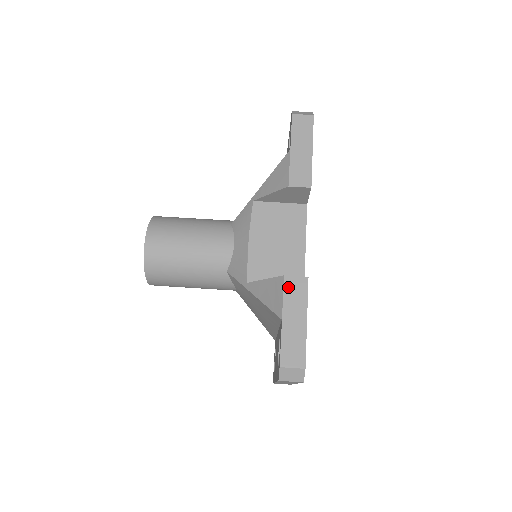
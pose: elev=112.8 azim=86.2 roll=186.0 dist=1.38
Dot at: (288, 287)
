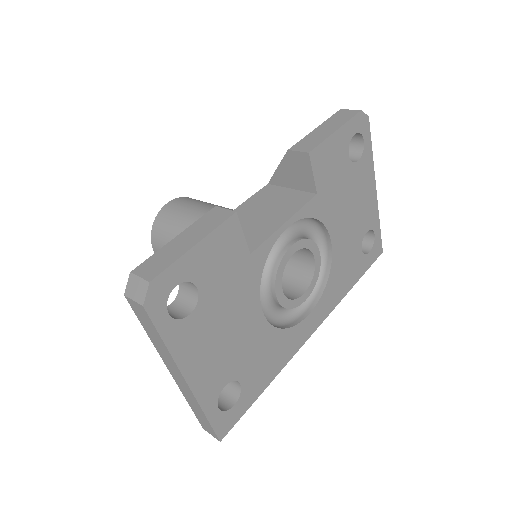
Dot at: (209, 215)
